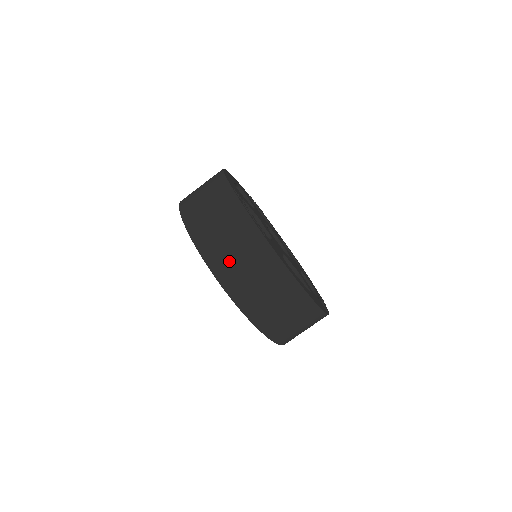
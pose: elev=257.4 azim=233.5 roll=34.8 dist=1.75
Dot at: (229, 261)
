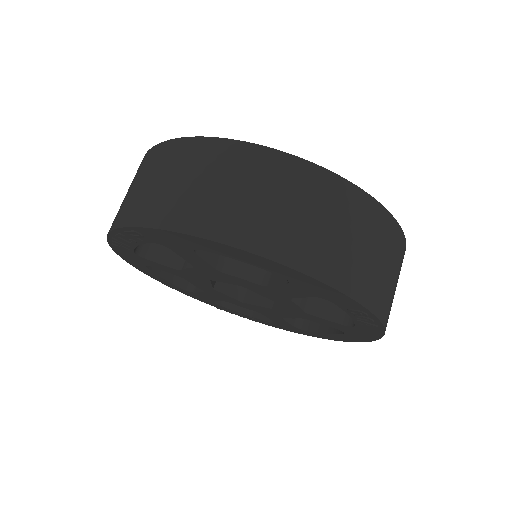
Dot at: (143, 197)
